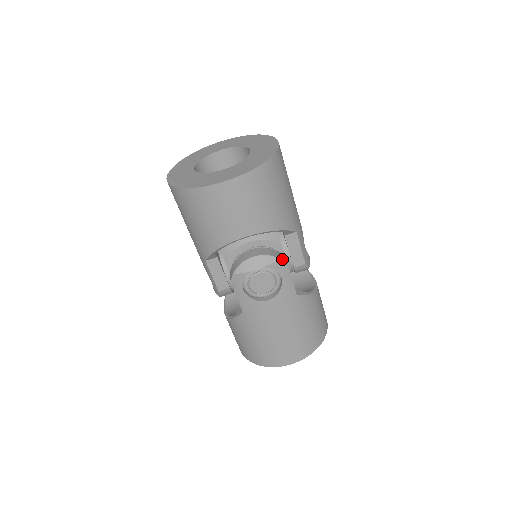
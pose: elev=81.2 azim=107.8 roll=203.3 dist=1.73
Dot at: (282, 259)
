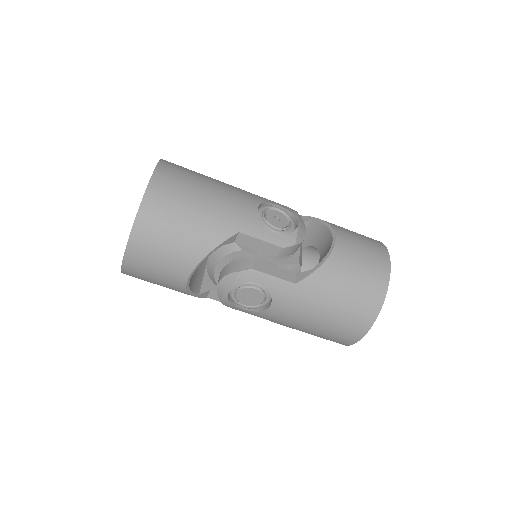
Dot at: (243, 268)
